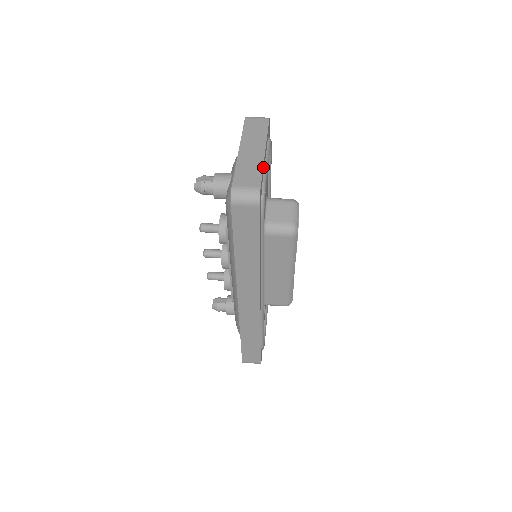
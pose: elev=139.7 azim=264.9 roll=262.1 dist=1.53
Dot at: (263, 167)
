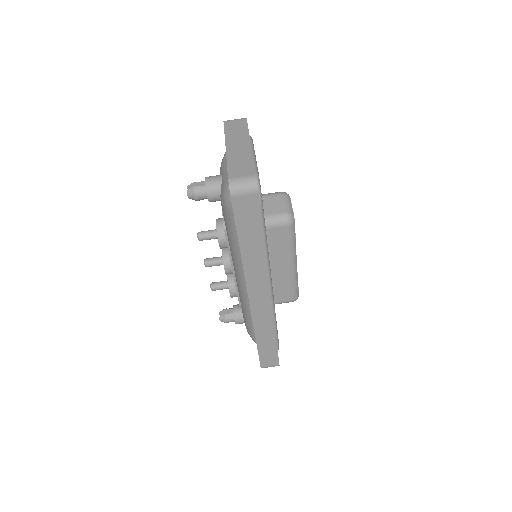
Dot at: occluded
